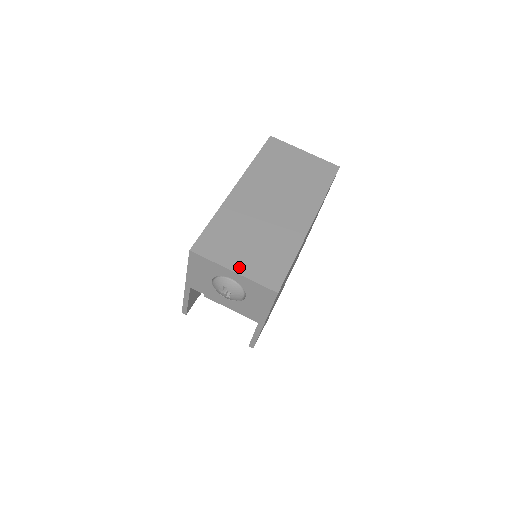
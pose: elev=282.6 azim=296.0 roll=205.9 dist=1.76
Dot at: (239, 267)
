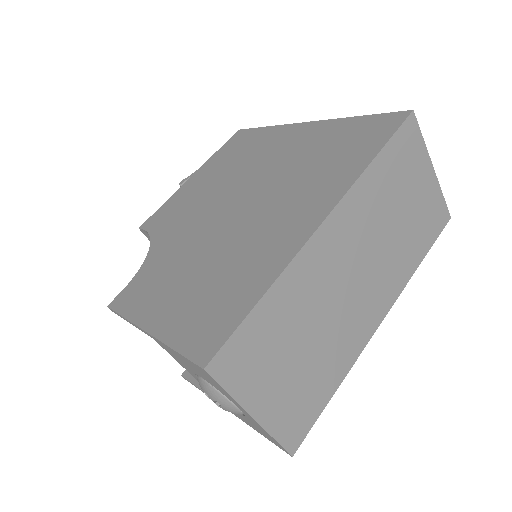
Dot at: (264, 409)
